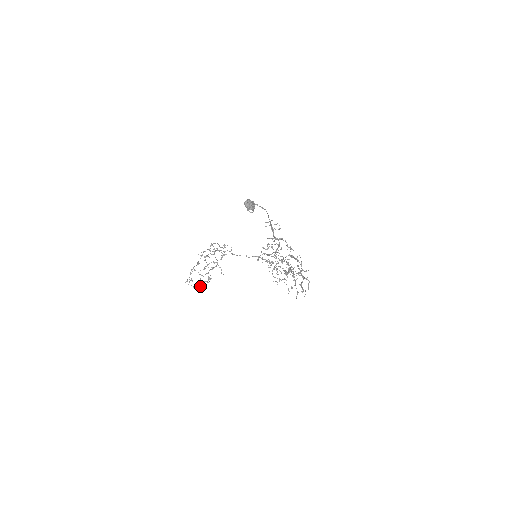
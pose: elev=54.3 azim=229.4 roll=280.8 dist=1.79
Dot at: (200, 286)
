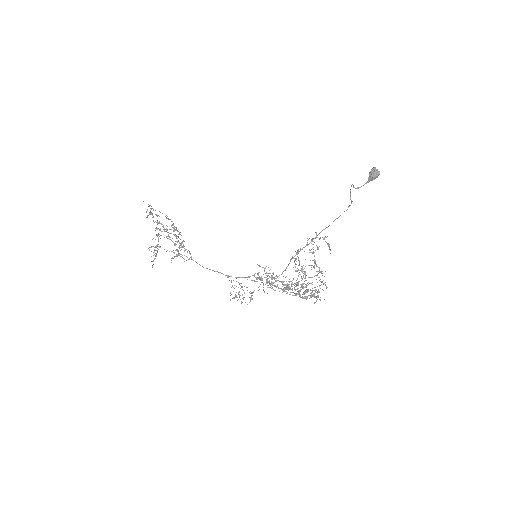
Dot at: occluded
